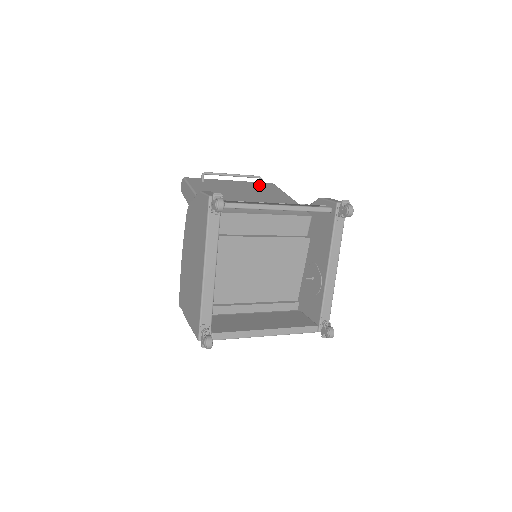
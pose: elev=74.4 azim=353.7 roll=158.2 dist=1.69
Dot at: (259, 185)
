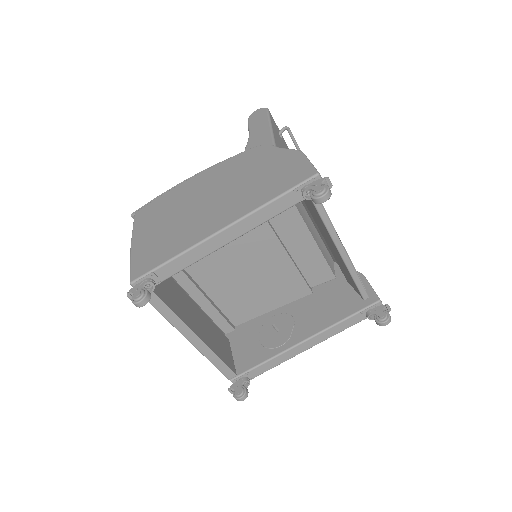
Dot at: occluded
